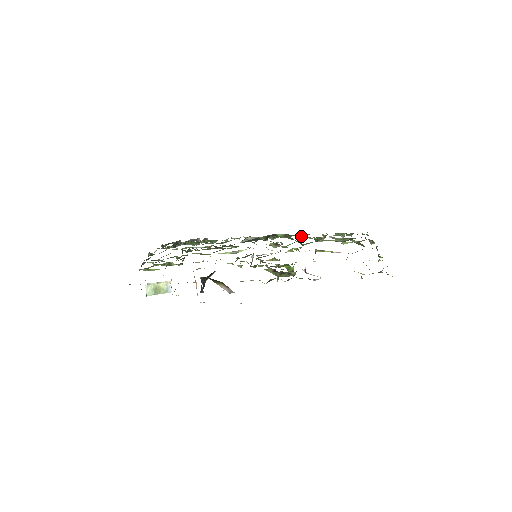
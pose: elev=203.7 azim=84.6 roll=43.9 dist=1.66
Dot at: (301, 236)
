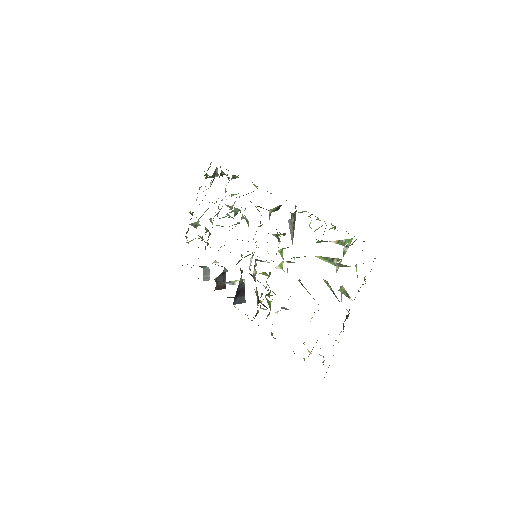
Dot at: (312, 214)
